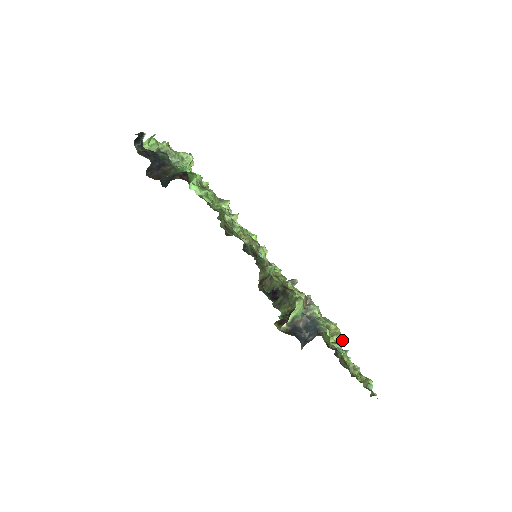
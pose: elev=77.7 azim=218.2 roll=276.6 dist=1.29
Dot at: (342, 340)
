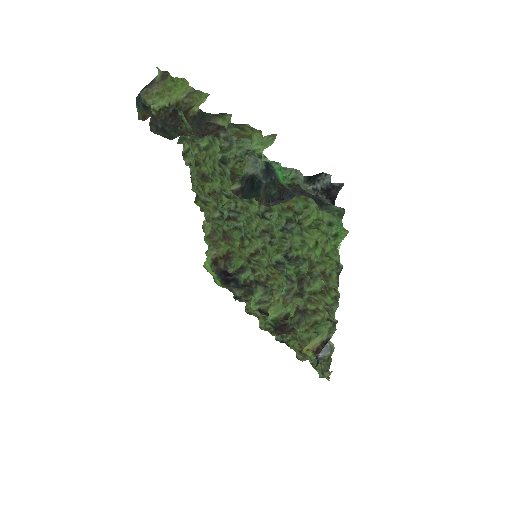
Dot at: (247, 302)
